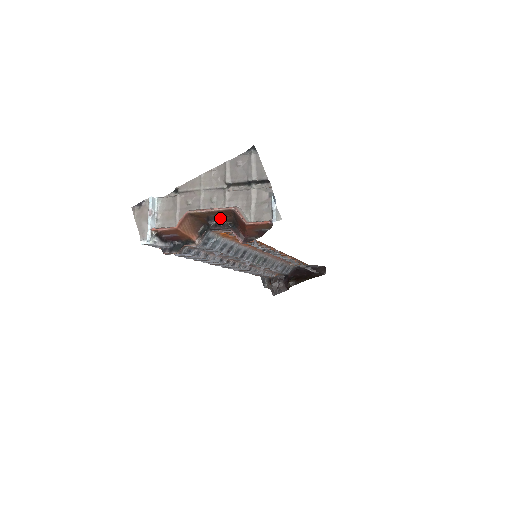
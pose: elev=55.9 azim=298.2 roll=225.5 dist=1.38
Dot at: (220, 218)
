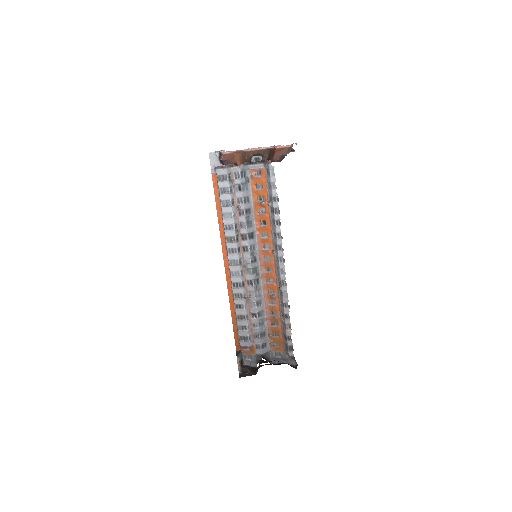
Dot at: (260, 155)
